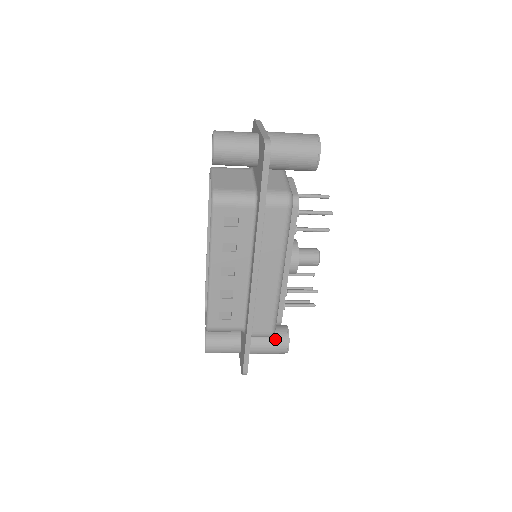
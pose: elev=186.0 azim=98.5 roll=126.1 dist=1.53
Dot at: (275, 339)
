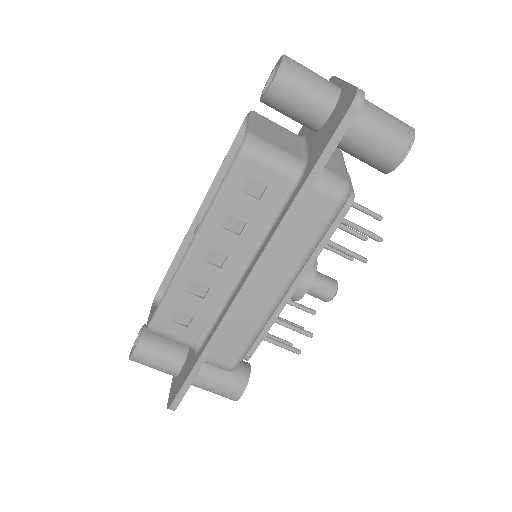
Dot at: (229, 376)
